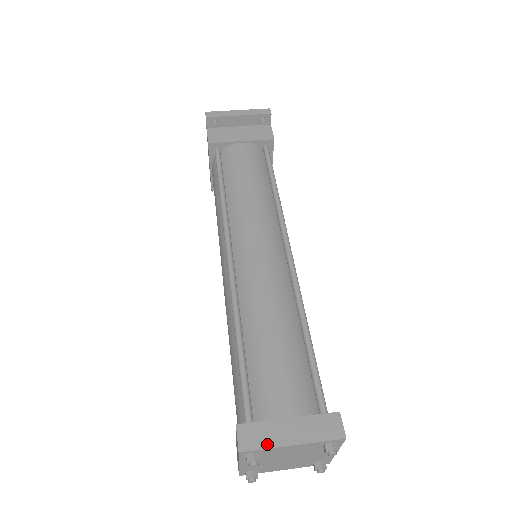
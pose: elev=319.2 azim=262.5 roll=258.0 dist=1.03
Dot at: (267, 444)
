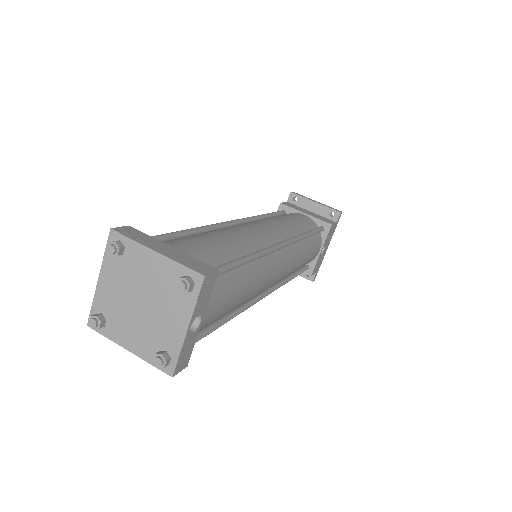
Dot at: (137, 239)
